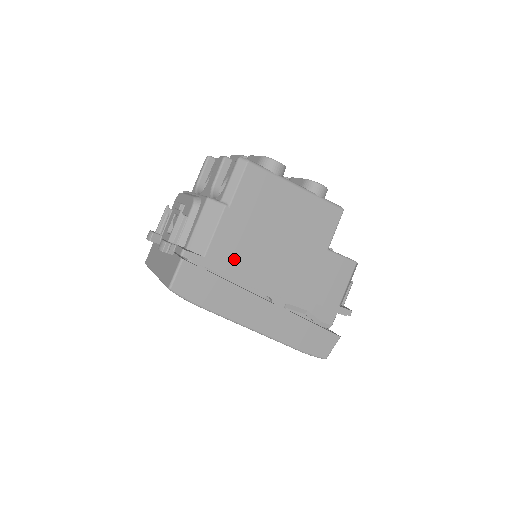
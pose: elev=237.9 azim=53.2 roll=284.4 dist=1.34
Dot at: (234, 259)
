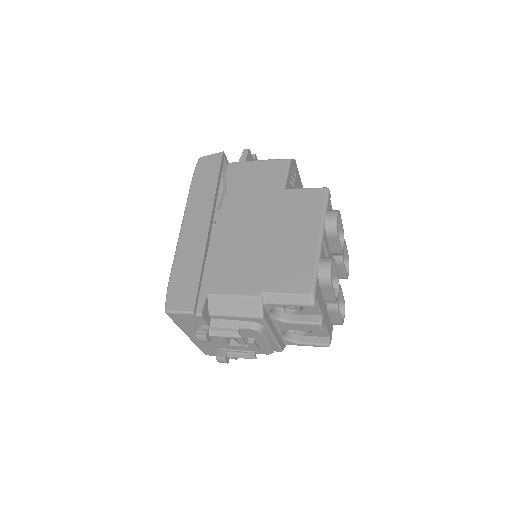
Dot at: occluded
